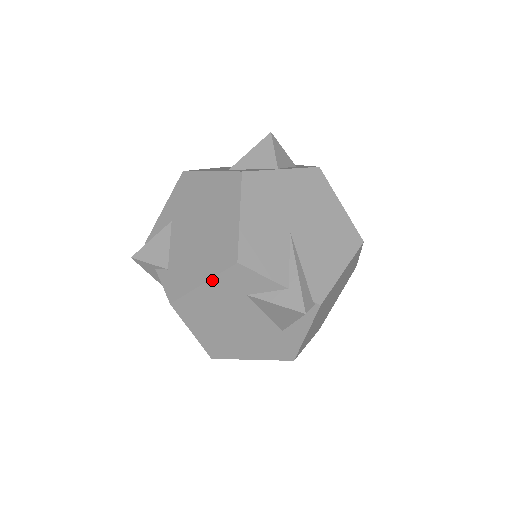
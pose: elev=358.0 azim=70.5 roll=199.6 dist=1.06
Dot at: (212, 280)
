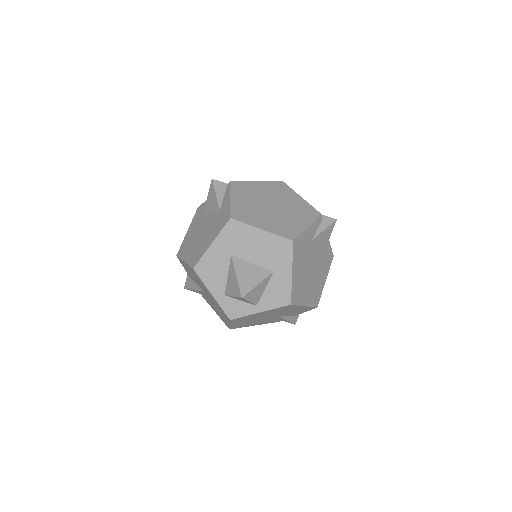
Dot at: (191, 225)
